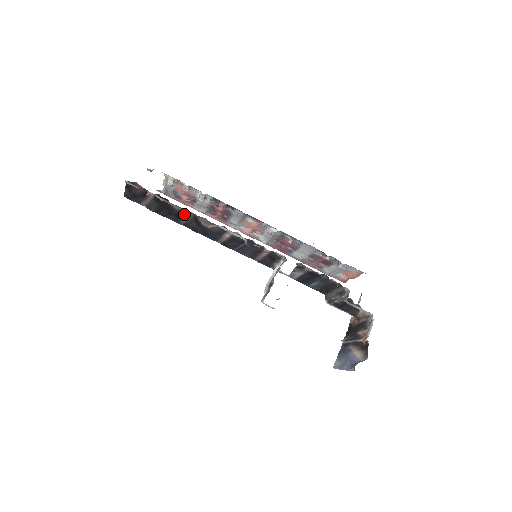
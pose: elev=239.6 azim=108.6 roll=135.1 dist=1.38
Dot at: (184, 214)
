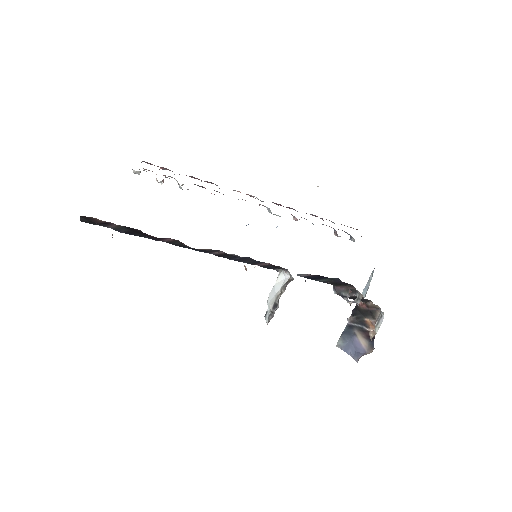
Dot at: (164, 238)
